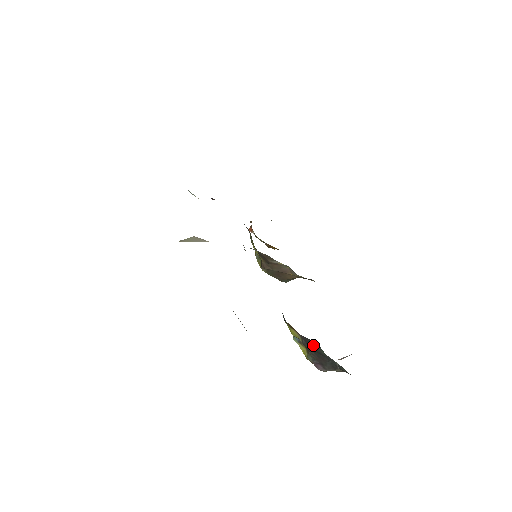
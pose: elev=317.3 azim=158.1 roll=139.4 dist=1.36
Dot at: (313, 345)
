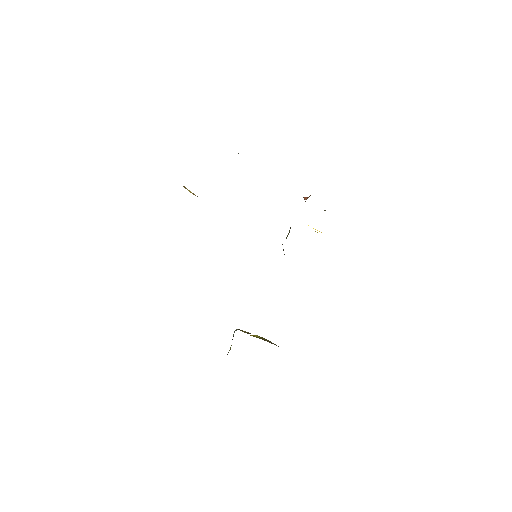
Dot at: occluded
